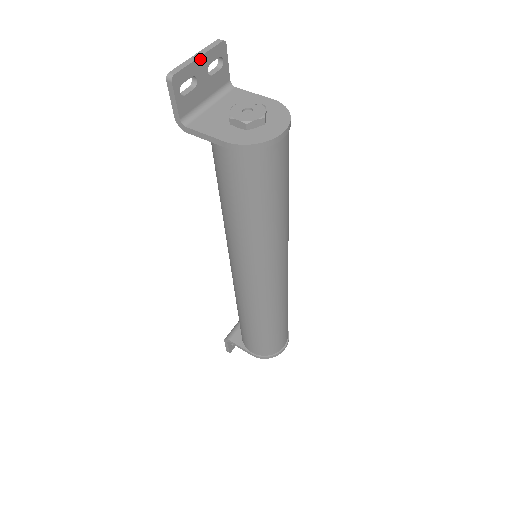
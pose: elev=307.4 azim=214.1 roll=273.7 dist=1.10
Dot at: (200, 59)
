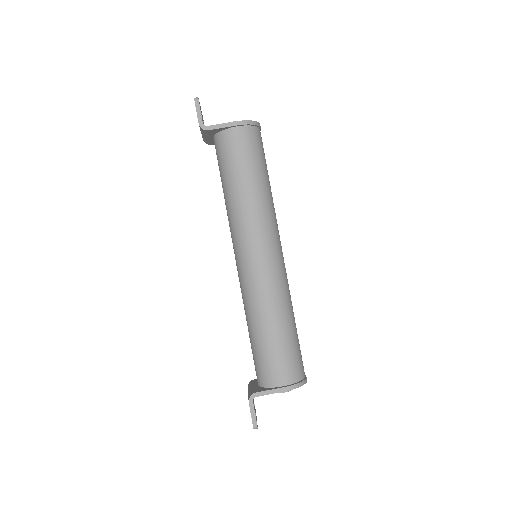
Dot at: occluded
